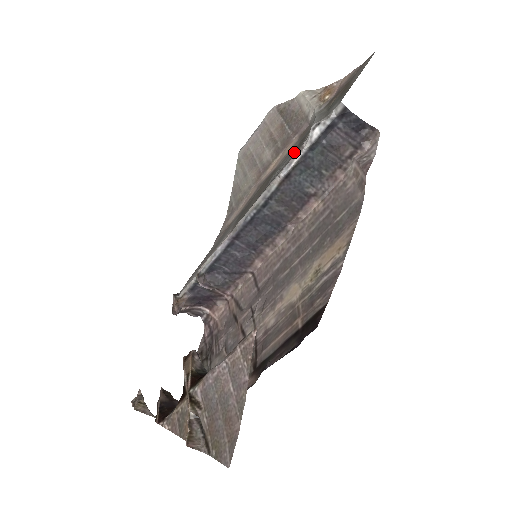
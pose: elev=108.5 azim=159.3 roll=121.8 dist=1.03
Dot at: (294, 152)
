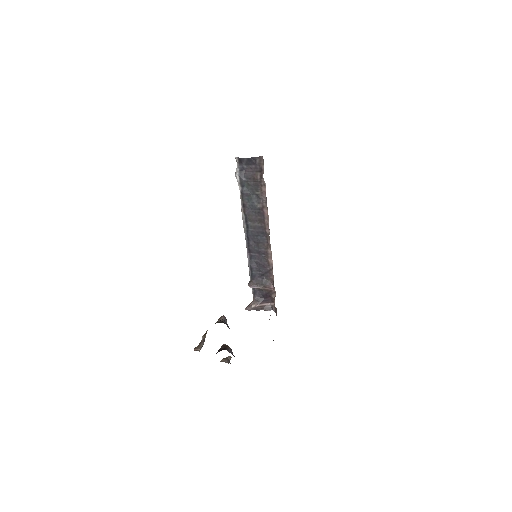
Dot at: occluded
